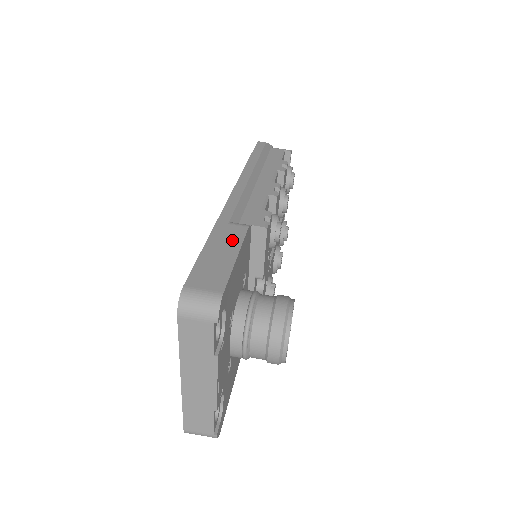
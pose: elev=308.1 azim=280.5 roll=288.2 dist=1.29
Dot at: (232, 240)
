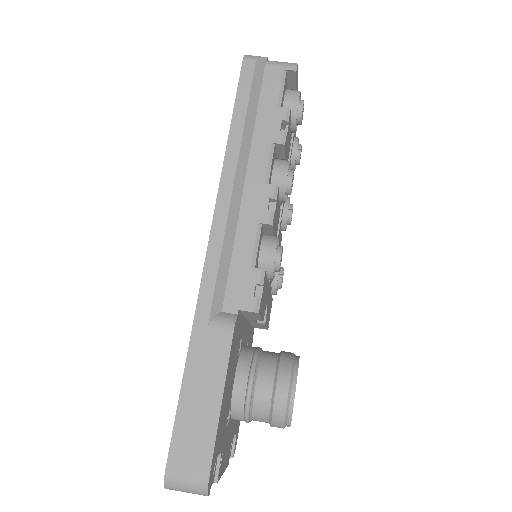
Dot at: (214, 366)
